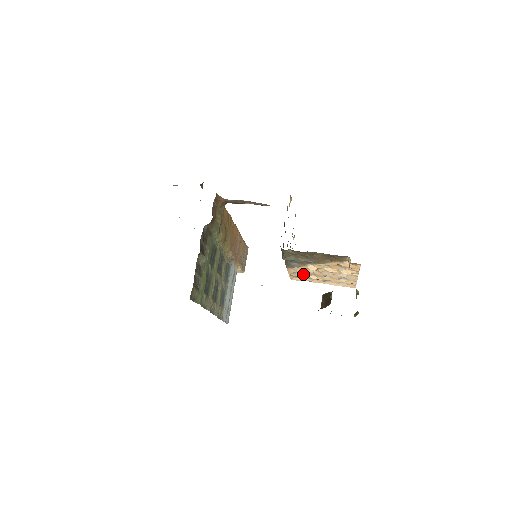
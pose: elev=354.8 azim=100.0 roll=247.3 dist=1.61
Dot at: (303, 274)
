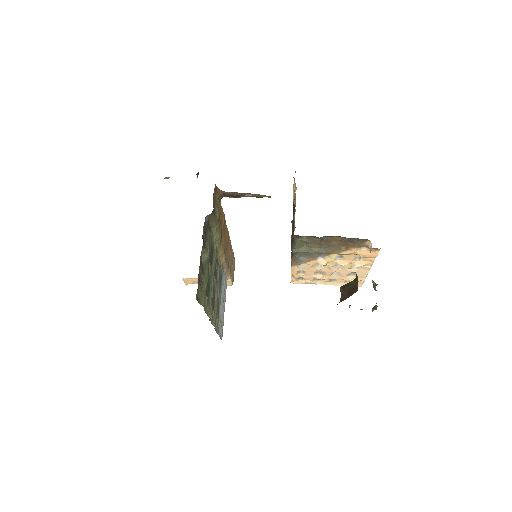
Dot at: (308, 273)
